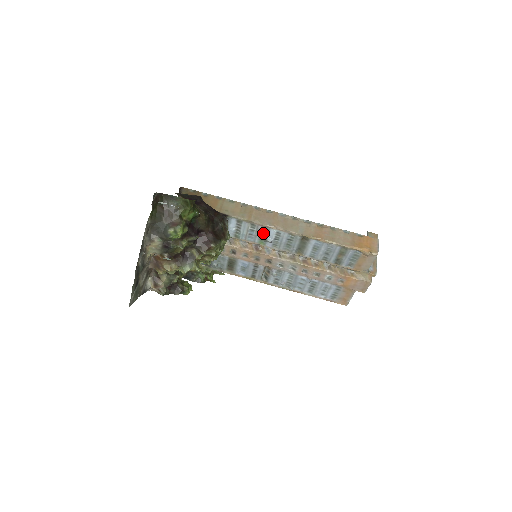
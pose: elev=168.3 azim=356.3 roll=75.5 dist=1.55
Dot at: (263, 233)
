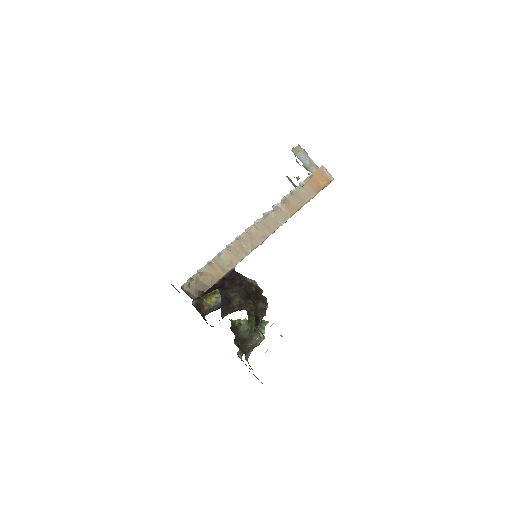
Dot at: occluded
